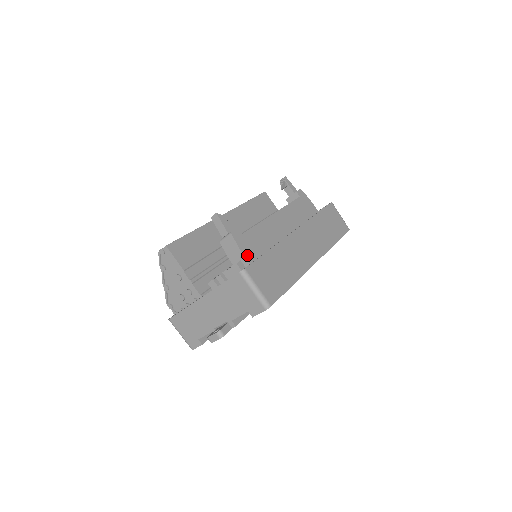
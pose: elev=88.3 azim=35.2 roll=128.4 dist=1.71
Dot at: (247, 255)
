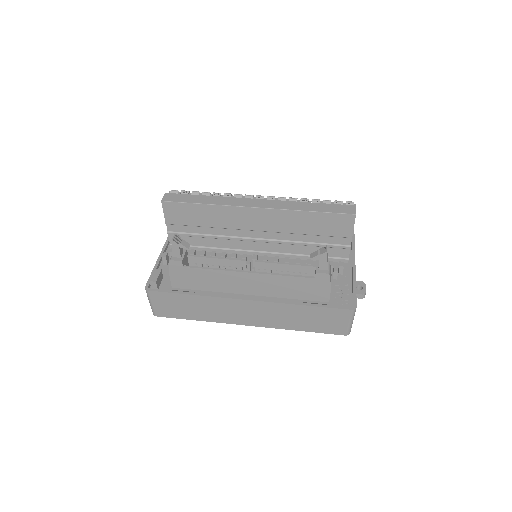
Dot at: (174, 280)
